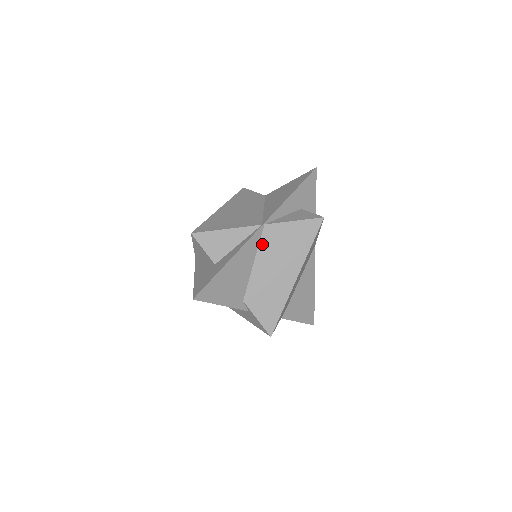
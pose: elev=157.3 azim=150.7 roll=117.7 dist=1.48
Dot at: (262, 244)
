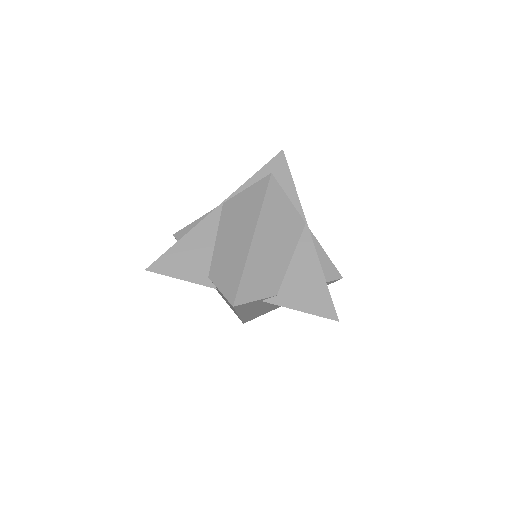
Dot at: (222, 220)
